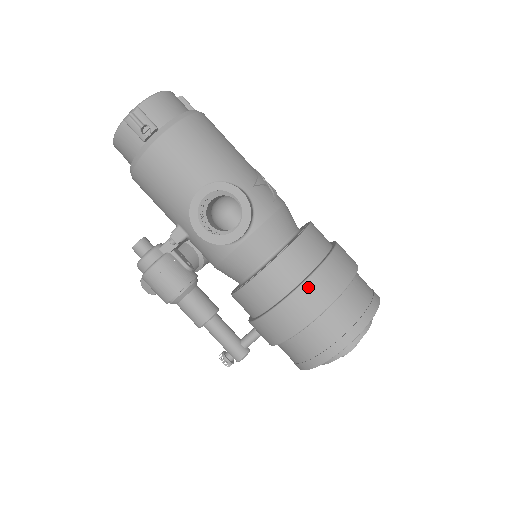
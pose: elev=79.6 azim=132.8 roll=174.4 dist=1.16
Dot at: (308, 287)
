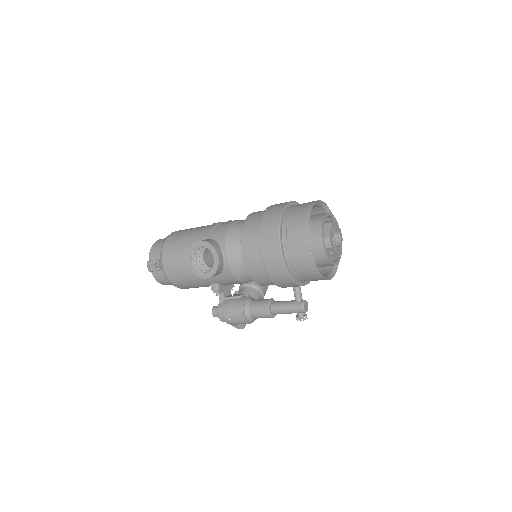
Dot at: (262, 242)
